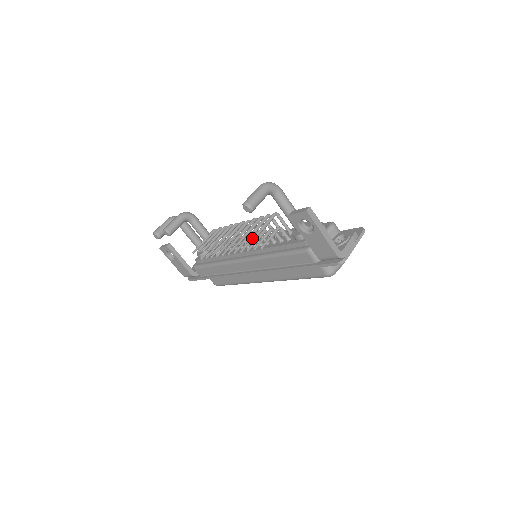
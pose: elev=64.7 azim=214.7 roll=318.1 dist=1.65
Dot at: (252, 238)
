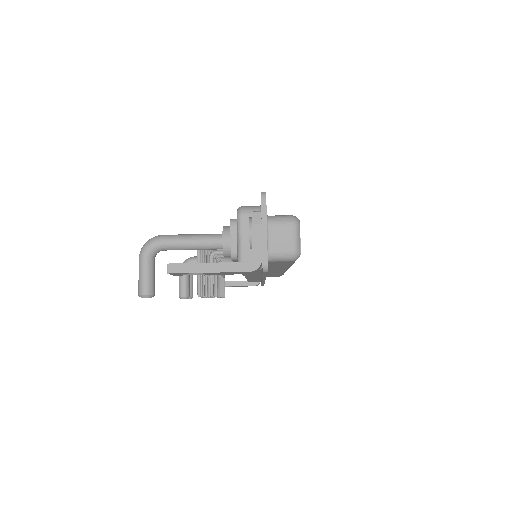
Dot at: (197, 294)
